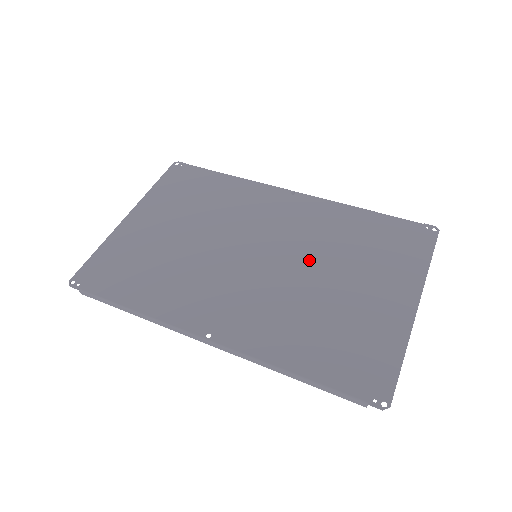
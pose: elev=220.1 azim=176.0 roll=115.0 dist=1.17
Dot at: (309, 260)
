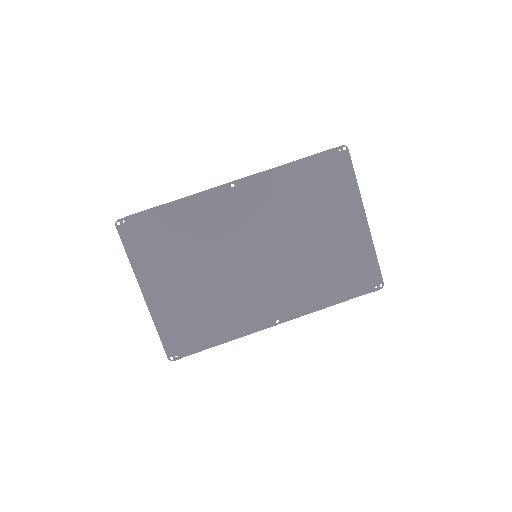
Dot at: (289, 234)
